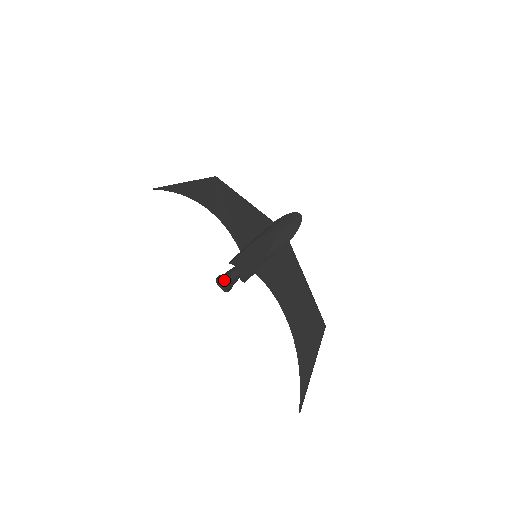
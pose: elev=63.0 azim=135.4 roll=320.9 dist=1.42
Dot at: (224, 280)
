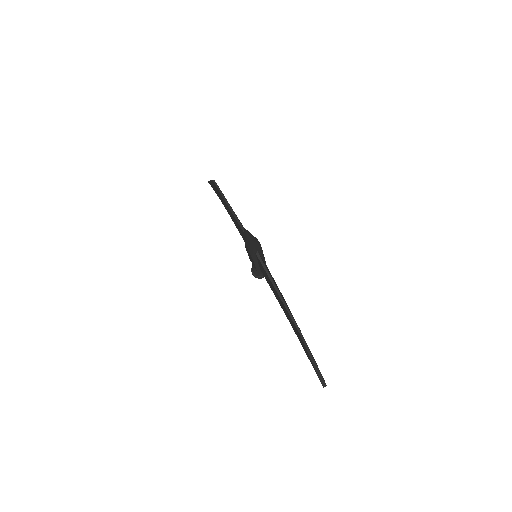
Dot at: (253, 272)
